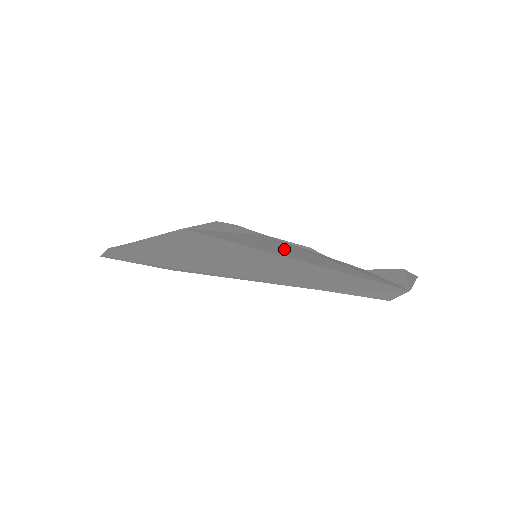
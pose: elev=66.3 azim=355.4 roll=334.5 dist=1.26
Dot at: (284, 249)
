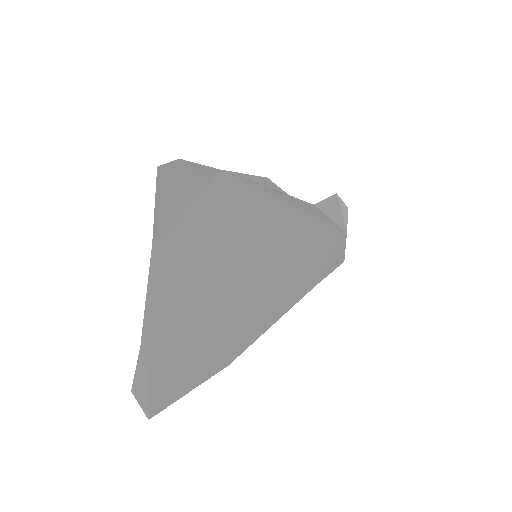
Dot at: (262, 212)
